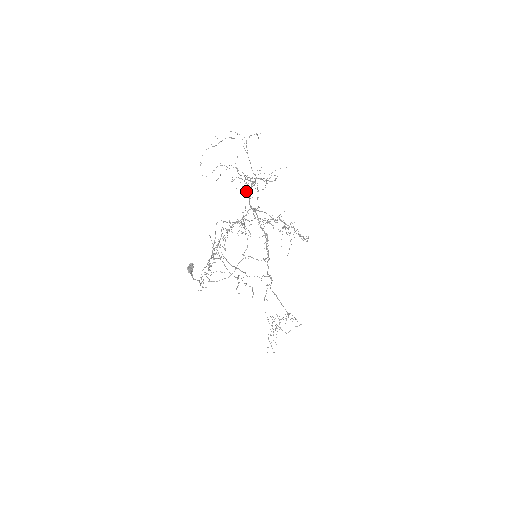
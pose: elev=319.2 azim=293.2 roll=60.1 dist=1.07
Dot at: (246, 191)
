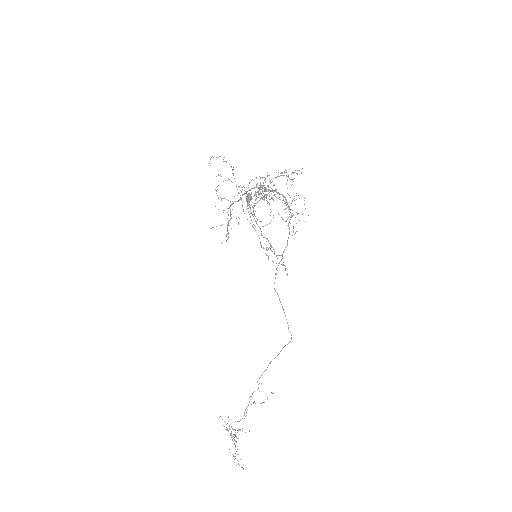
Dot at: occluded
